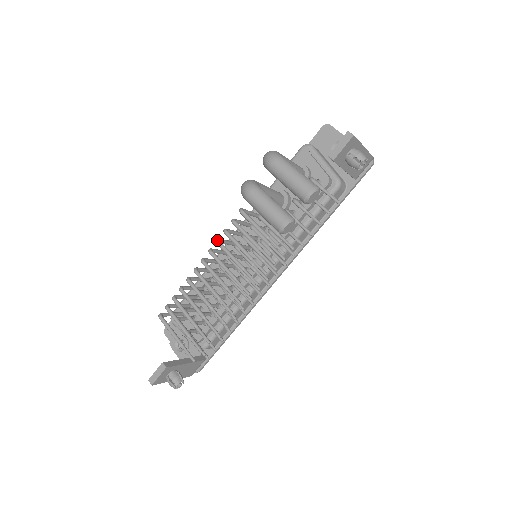
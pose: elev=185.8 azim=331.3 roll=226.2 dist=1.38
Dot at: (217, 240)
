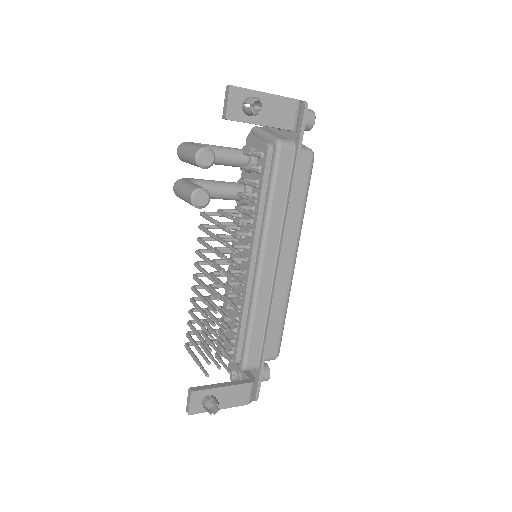
Dot at: (195, 251)
